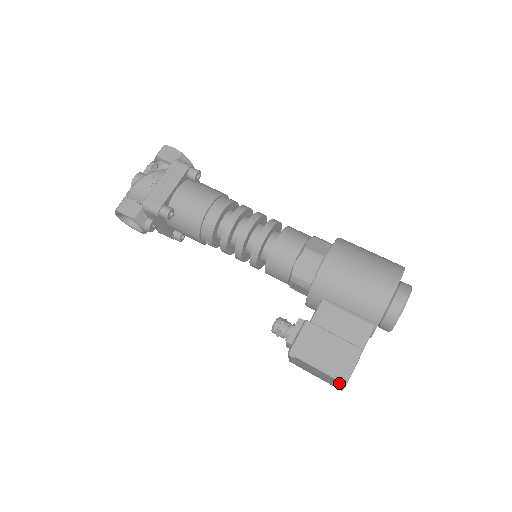
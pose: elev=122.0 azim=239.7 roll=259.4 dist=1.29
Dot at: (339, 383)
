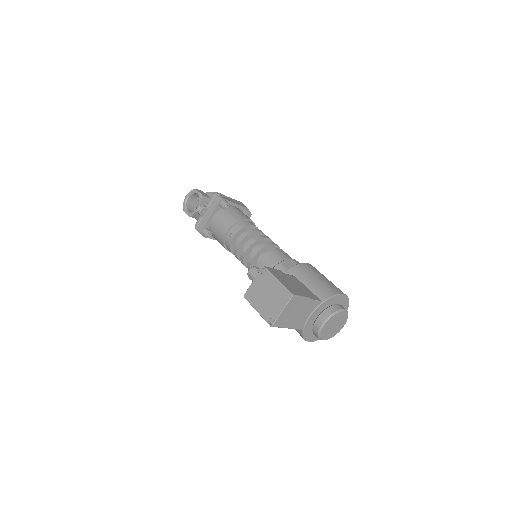
Dot at: (285, 299)
